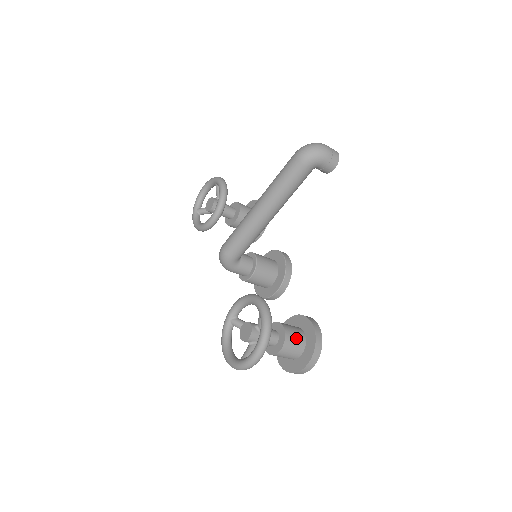
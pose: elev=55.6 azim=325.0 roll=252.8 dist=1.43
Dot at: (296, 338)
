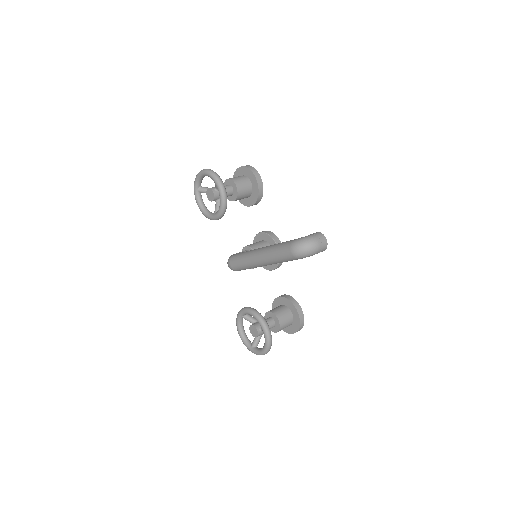
Dot at: (287, 323)
